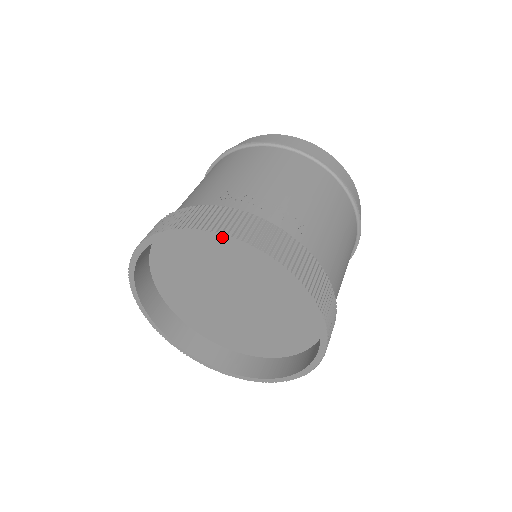
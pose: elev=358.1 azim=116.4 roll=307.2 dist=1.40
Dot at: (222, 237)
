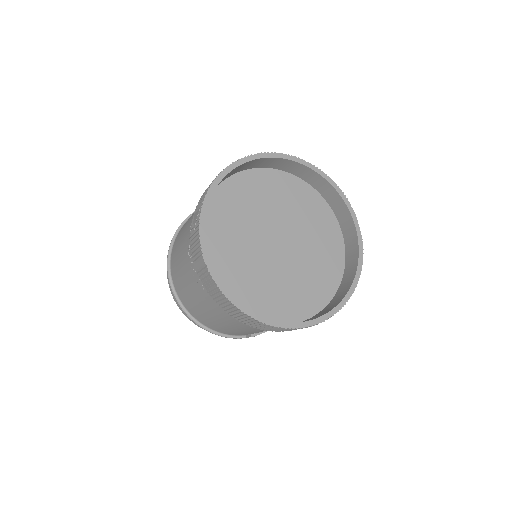
Dot at: (304, 163)
